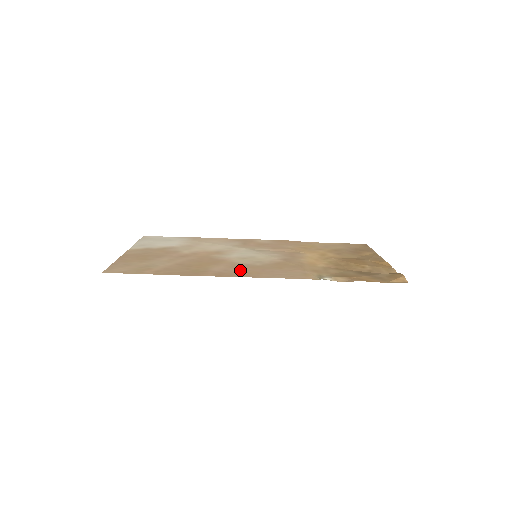
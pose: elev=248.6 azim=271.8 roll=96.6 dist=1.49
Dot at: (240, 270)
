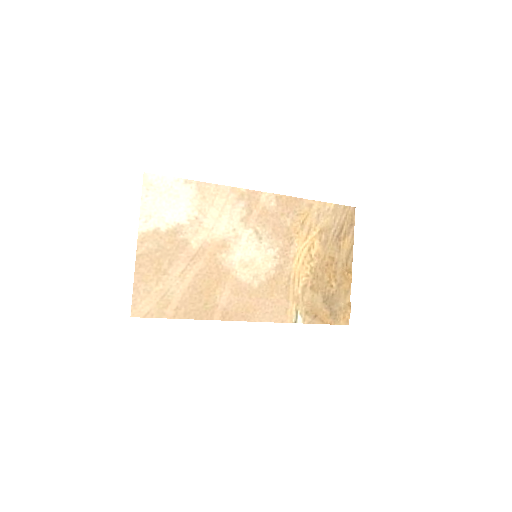
Dot at: (241, 303)
